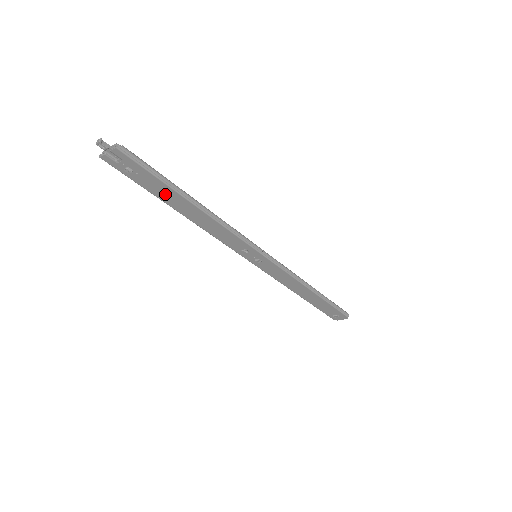
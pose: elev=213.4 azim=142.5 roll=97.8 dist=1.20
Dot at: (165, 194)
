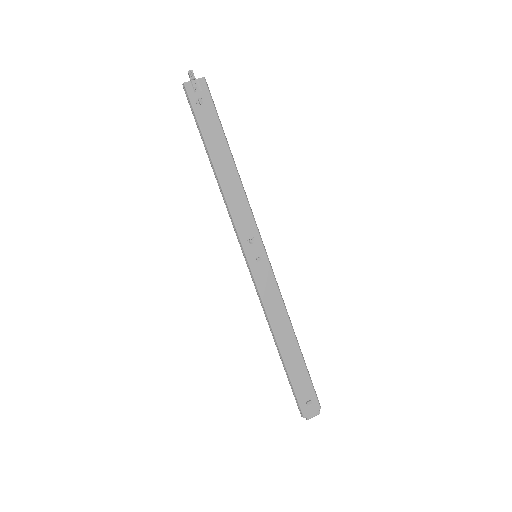
Dot at: (214, 139)
